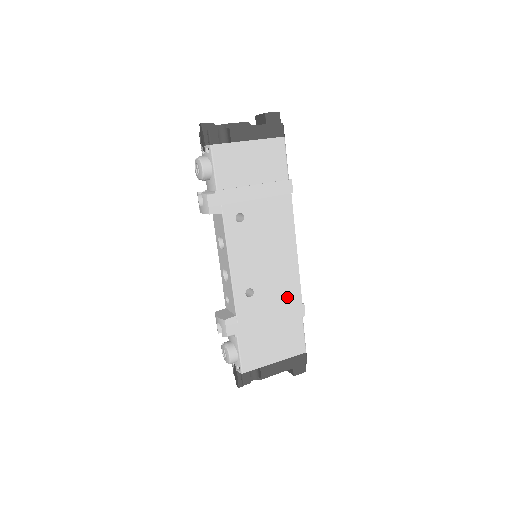
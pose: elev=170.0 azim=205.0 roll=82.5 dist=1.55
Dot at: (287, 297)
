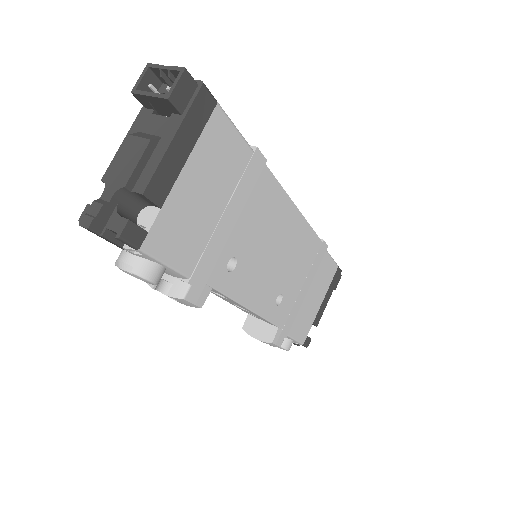
Dot at: (309, 256)
